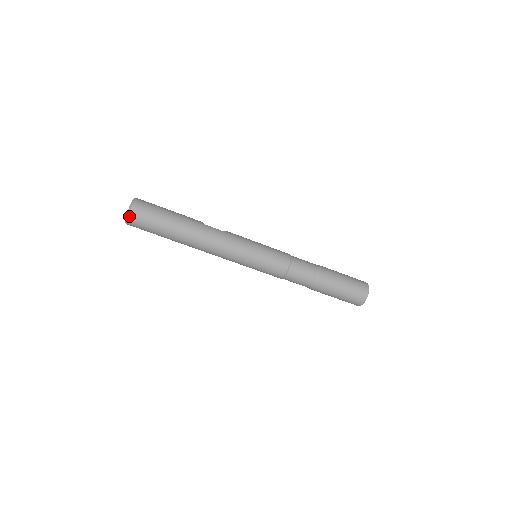
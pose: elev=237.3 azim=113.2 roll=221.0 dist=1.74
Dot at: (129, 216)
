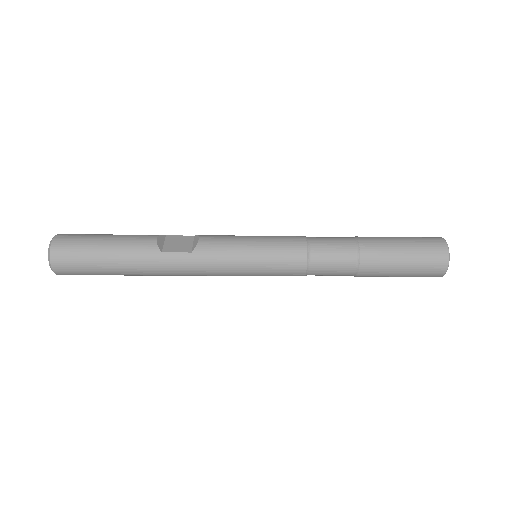
Dot at: (58, 274)
